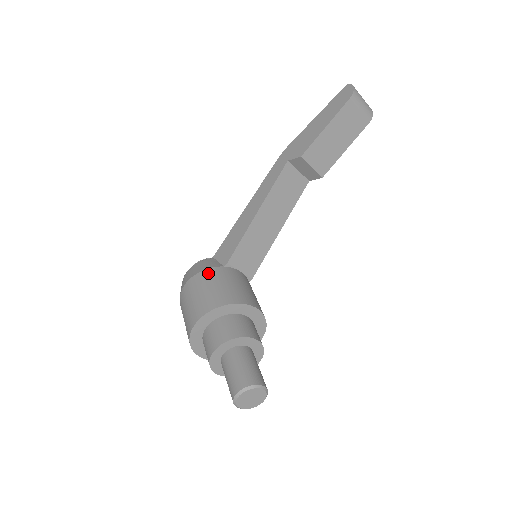
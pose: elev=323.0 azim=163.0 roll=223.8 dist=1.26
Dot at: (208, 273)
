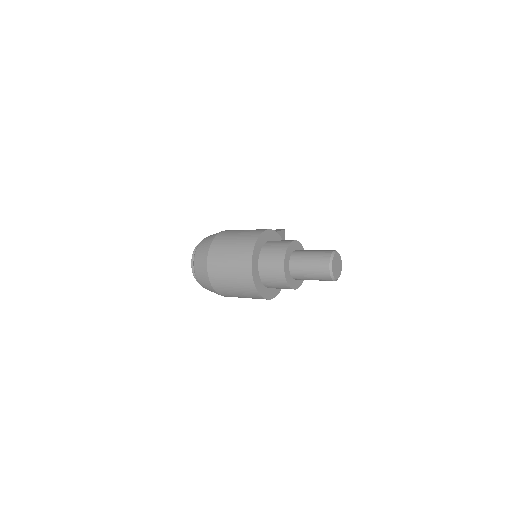
Dot at: occluded
